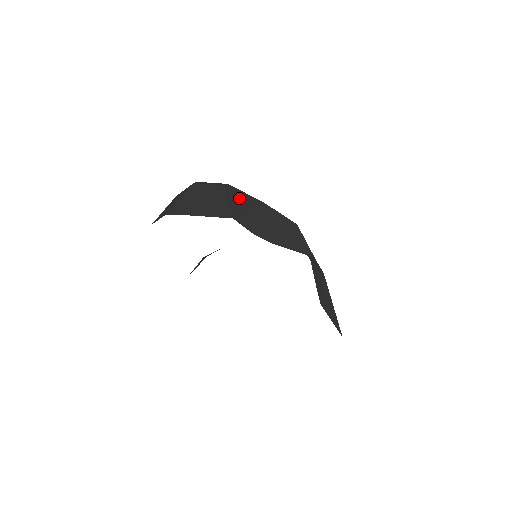
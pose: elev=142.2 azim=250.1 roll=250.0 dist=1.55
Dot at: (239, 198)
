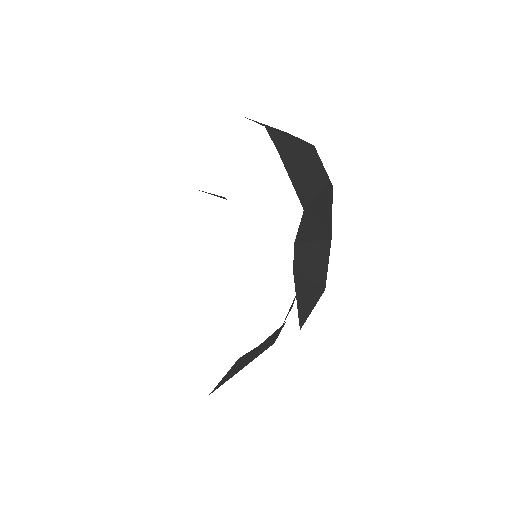
Dot at: (325, 206)
